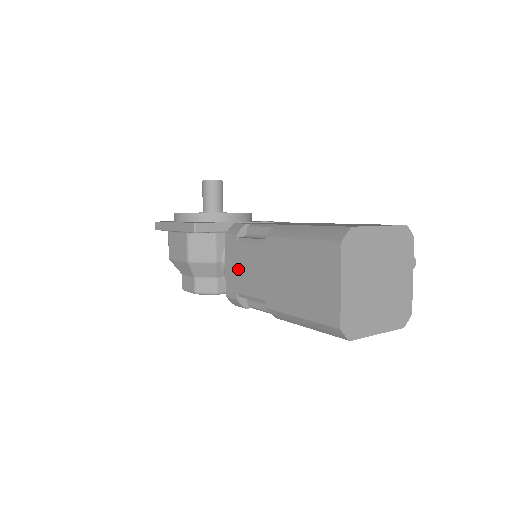
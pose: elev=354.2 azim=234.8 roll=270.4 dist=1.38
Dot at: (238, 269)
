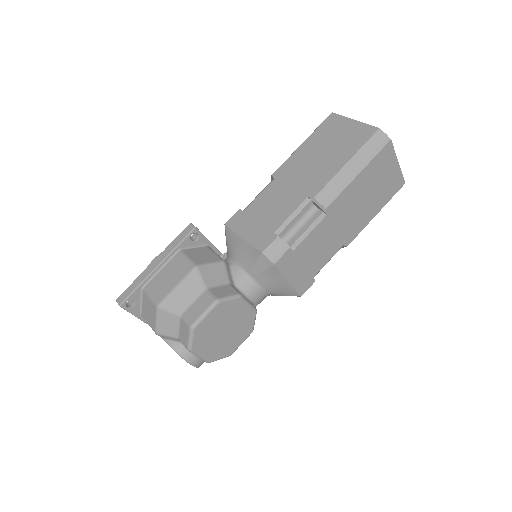
Dot at: (260, 220)
